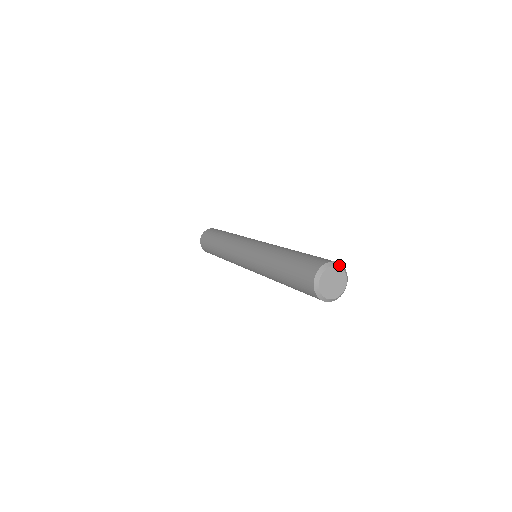
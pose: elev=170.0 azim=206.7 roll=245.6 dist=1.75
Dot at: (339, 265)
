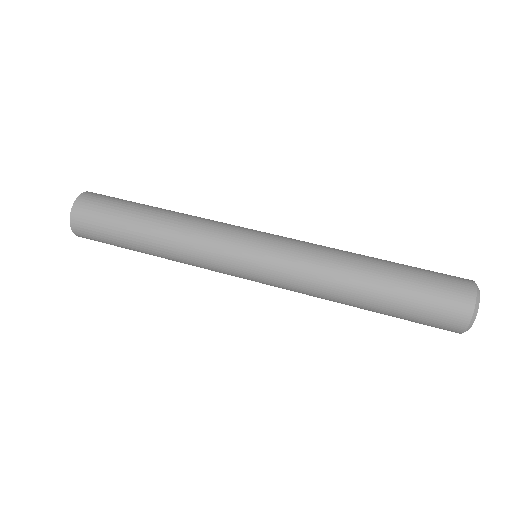
Dot at: occluded
